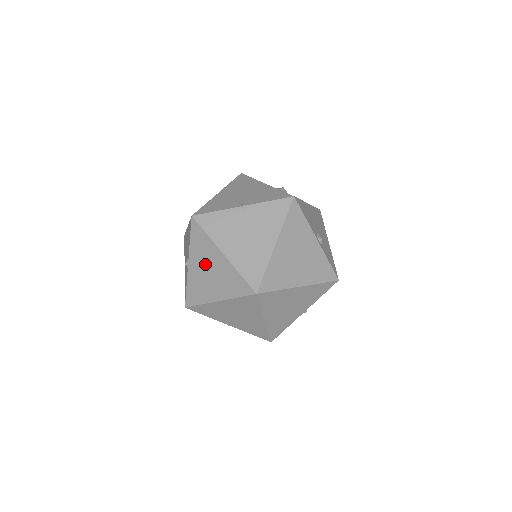
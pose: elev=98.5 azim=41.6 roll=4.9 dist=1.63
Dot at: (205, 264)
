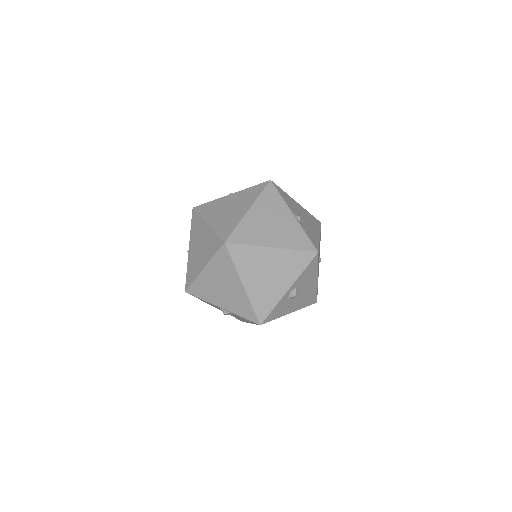
Dot at: (197, 241)
